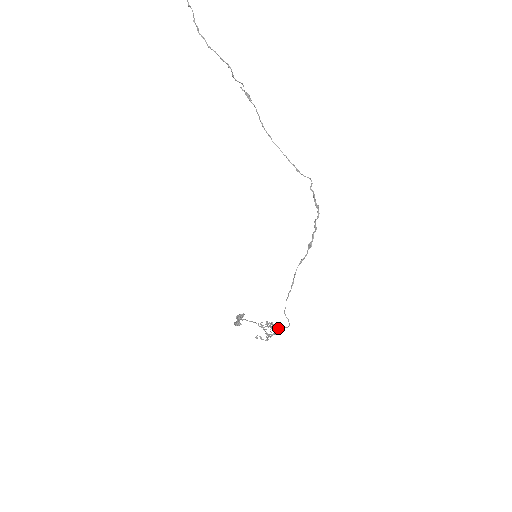
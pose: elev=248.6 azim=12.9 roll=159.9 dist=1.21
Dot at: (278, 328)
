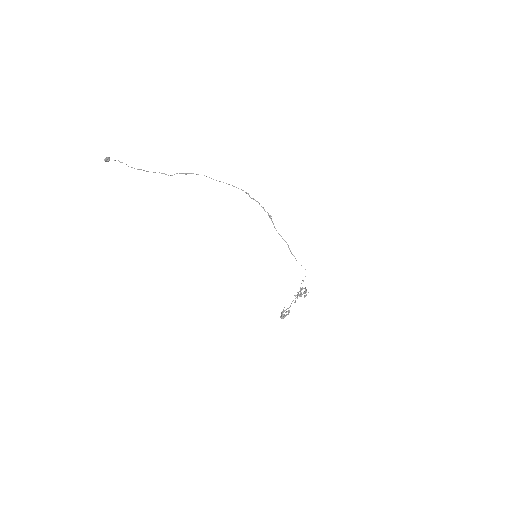
Dot at: occluded
